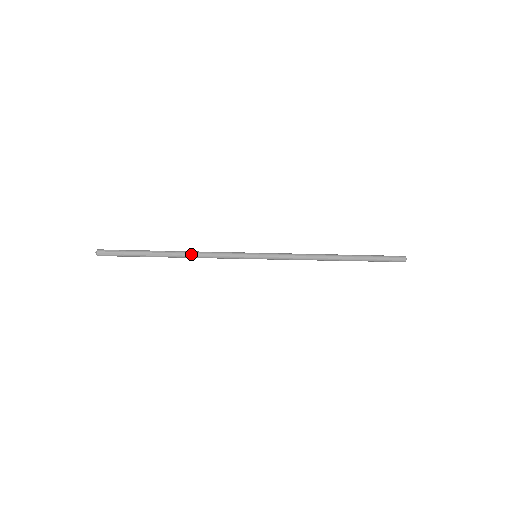
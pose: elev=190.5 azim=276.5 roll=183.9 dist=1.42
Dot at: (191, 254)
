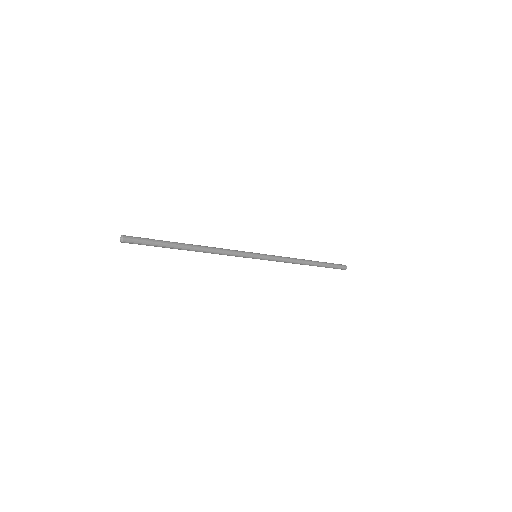
Dot at: (209, 247)
